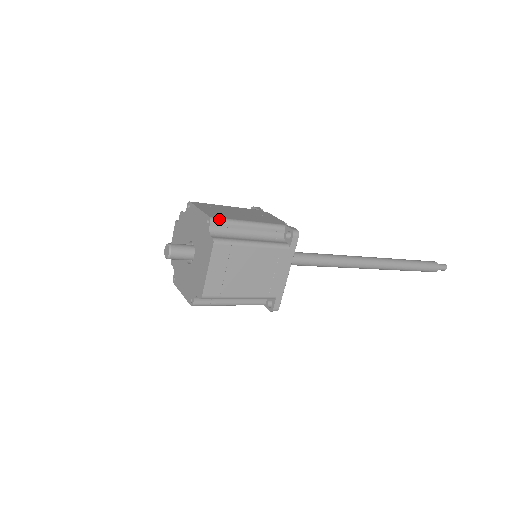
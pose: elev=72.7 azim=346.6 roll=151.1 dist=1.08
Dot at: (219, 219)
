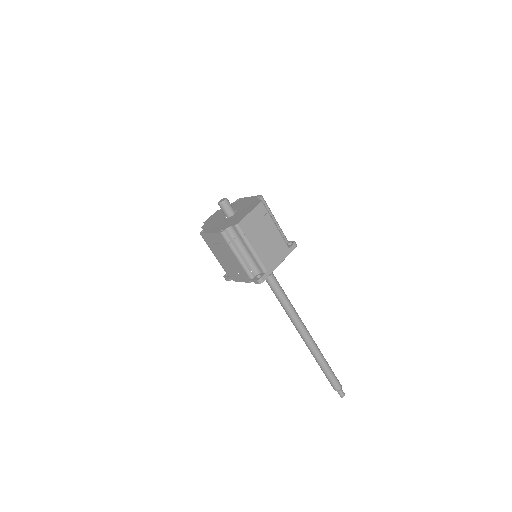
Dot at: occluded
